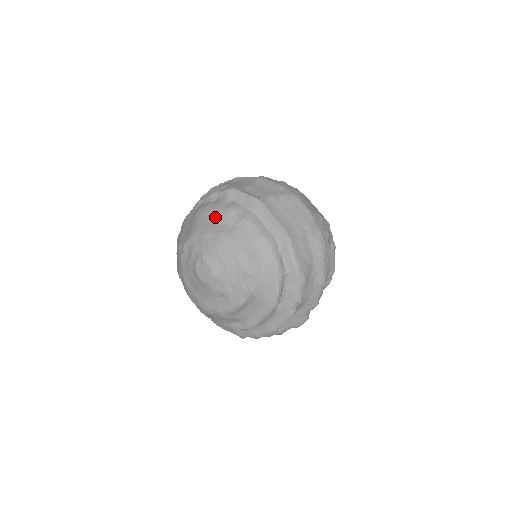
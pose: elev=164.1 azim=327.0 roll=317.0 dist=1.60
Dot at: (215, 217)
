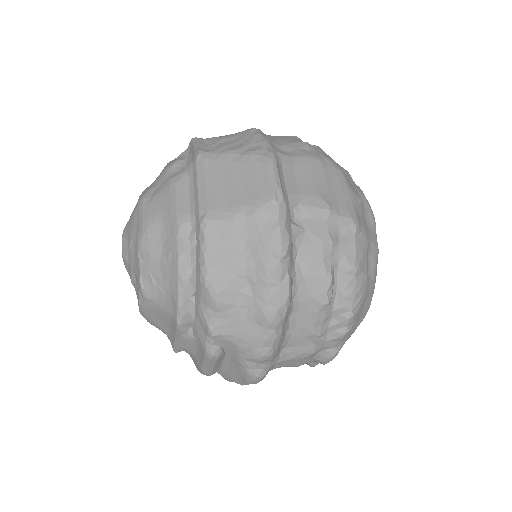
Dot at: (159, 175)
